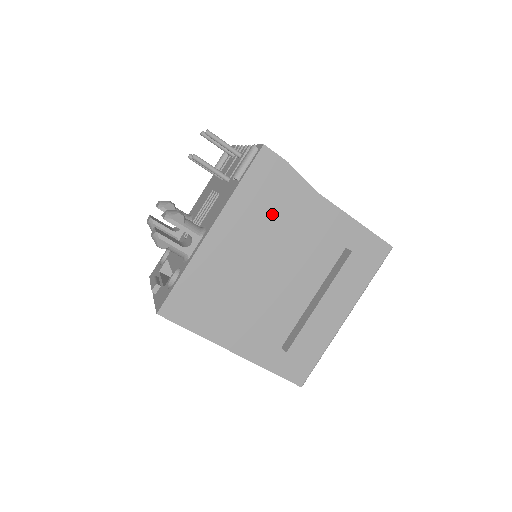
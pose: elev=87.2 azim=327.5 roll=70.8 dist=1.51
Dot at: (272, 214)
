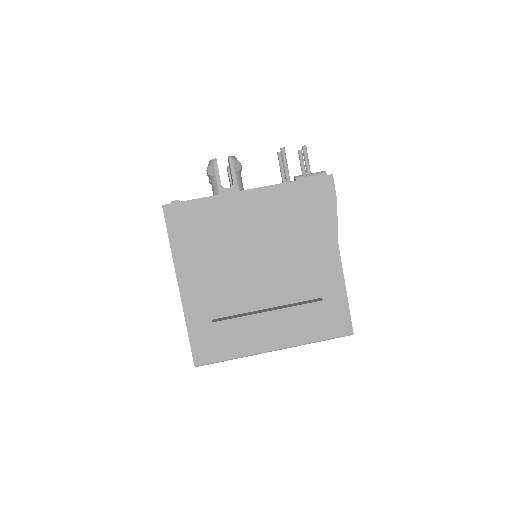
Dot at: (296, 222)
